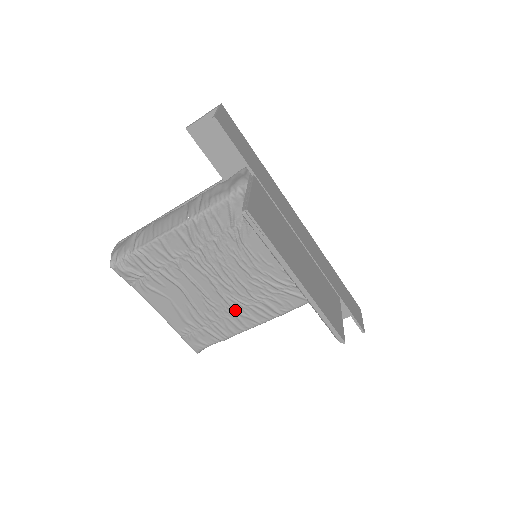
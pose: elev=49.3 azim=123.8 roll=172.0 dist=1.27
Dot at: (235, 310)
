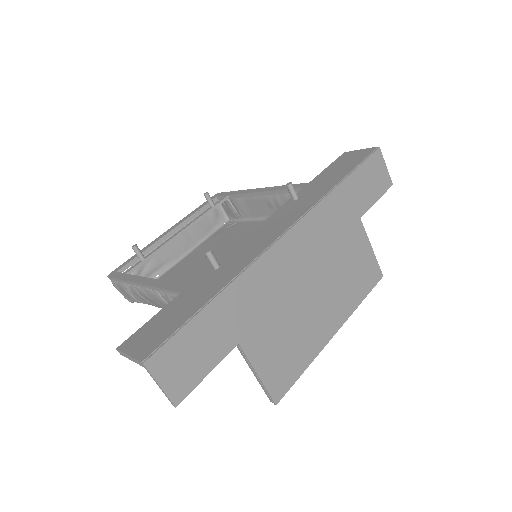
Dot at: occluded
